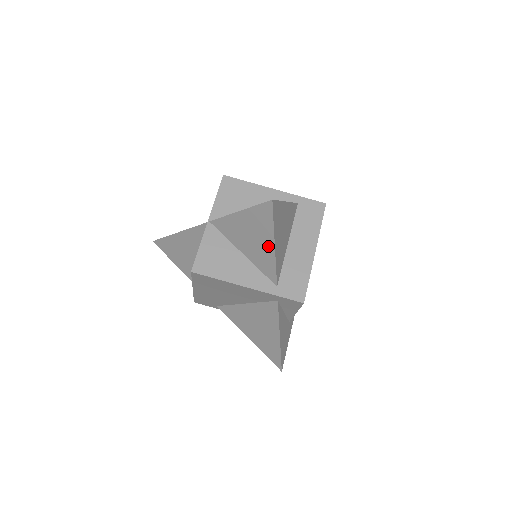
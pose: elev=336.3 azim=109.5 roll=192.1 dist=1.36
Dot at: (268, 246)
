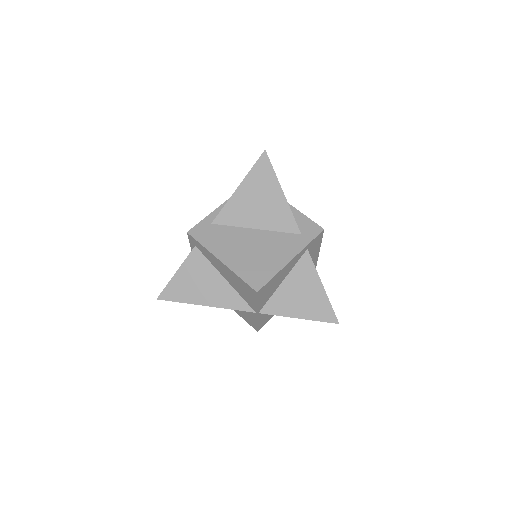
Dot at: occluded
